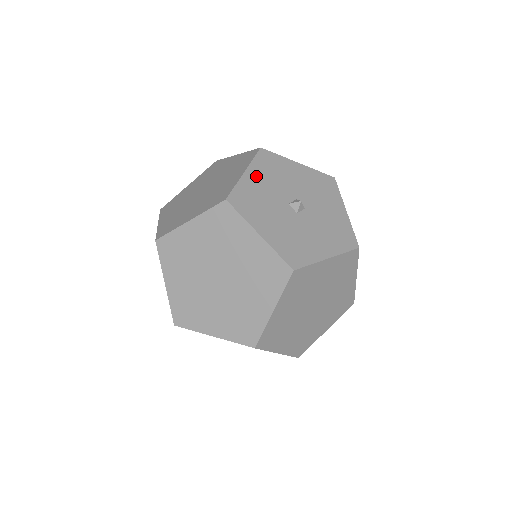
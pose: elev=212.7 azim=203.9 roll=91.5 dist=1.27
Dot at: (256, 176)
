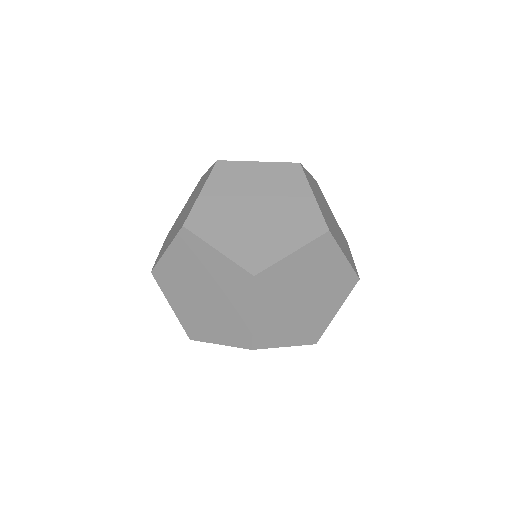
Dot at: occluded
